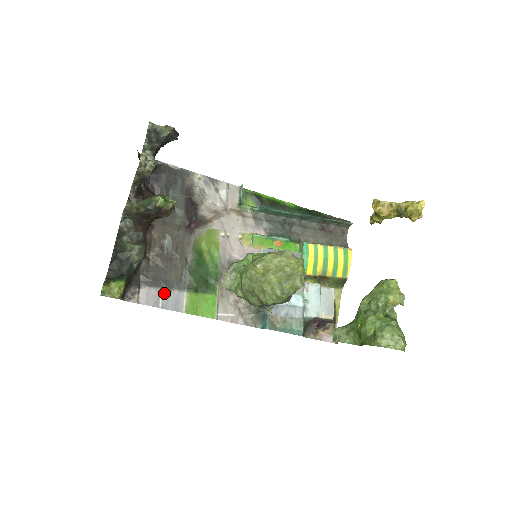
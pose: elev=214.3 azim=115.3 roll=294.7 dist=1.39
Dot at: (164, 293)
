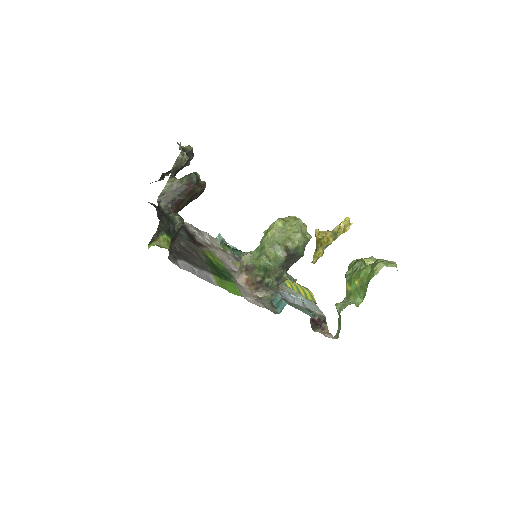
Dot at: (196, 269)
